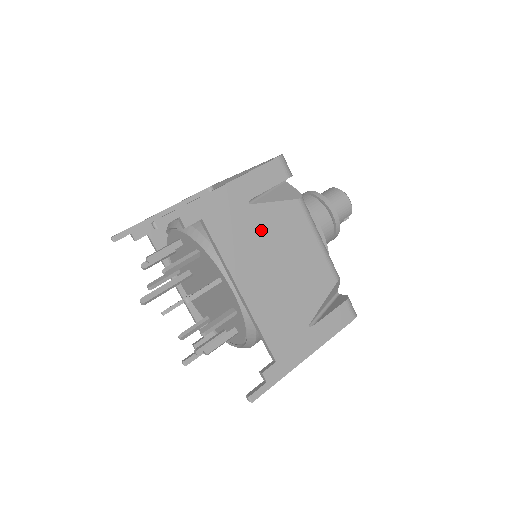
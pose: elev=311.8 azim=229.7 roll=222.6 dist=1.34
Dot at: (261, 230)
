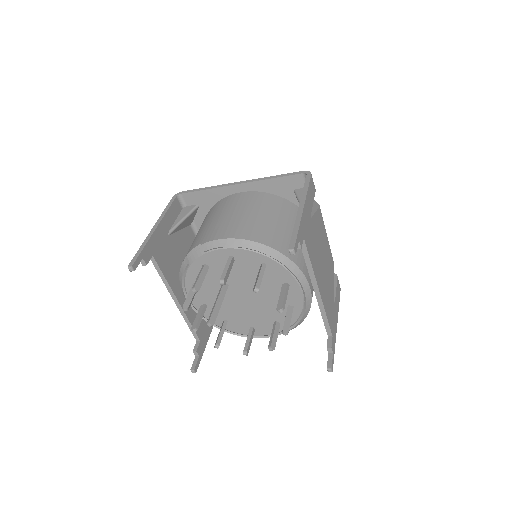
Dot at: (316, 237)
